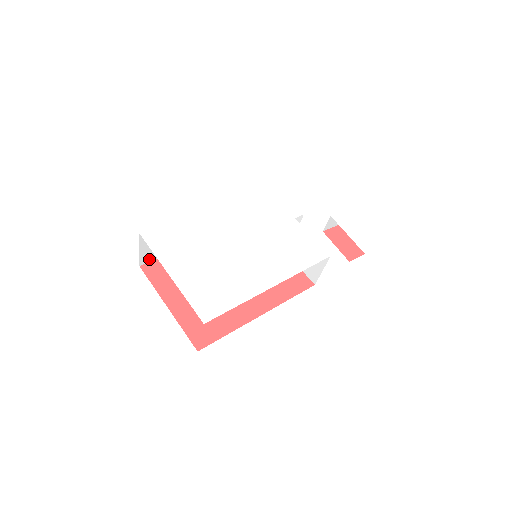
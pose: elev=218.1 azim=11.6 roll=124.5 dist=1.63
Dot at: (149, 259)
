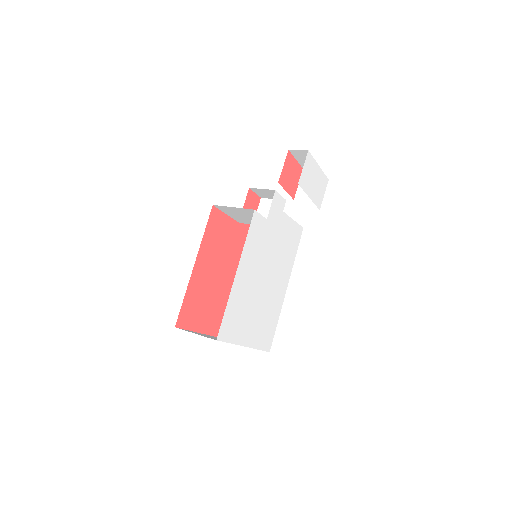
Dot at: occluded
